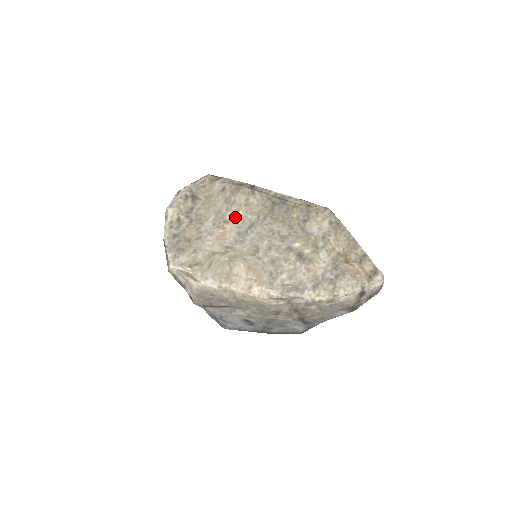
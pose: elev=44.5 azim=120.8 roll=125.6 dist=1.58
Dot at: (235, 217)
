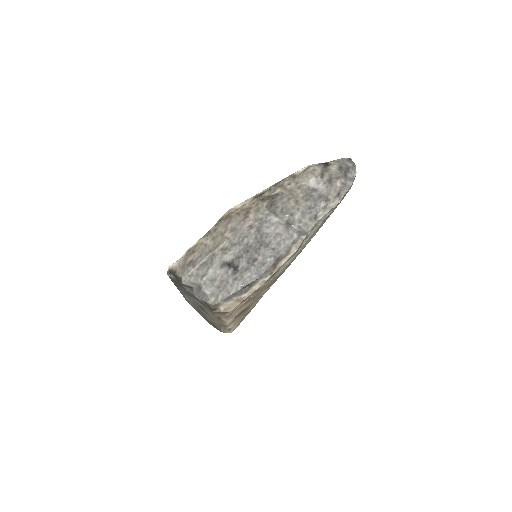
Dot at: occluded
